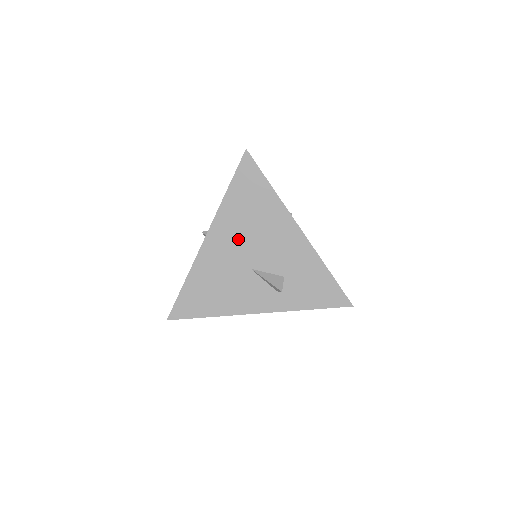
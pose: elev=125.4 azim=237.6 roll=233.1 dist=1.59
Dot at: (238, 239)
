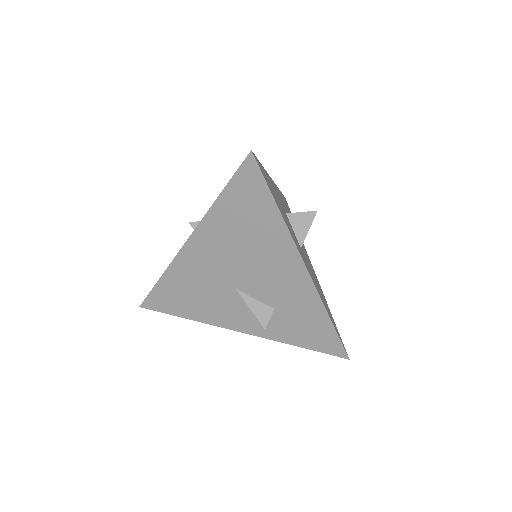
Dot at: (225, 255)
